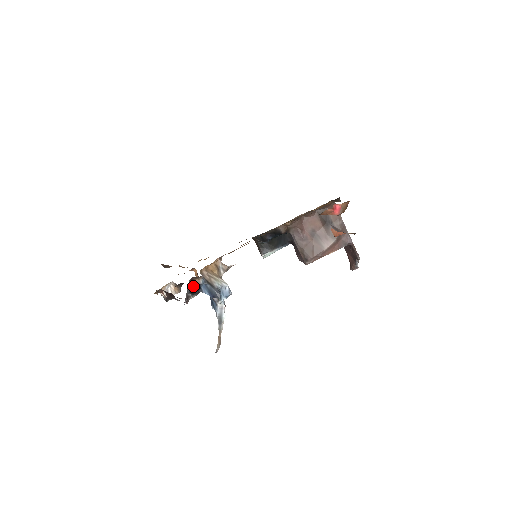
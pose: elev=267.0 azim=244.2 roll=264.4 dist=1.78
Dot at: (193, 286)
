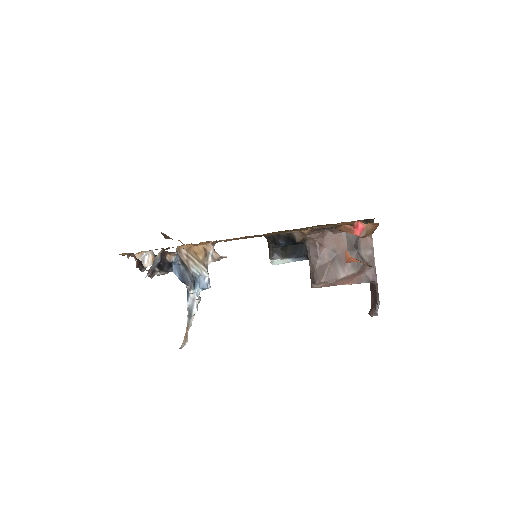
Dot at: (163, 261)
